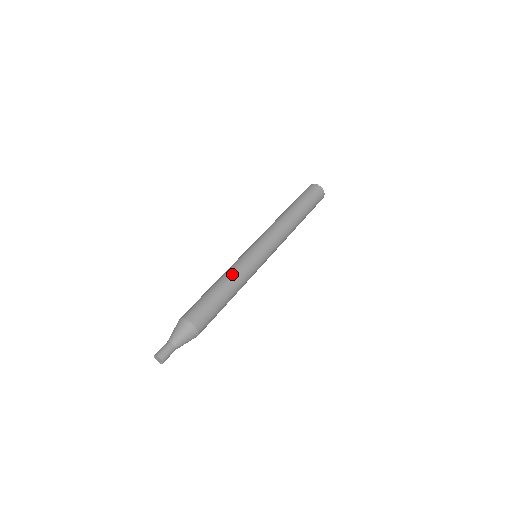
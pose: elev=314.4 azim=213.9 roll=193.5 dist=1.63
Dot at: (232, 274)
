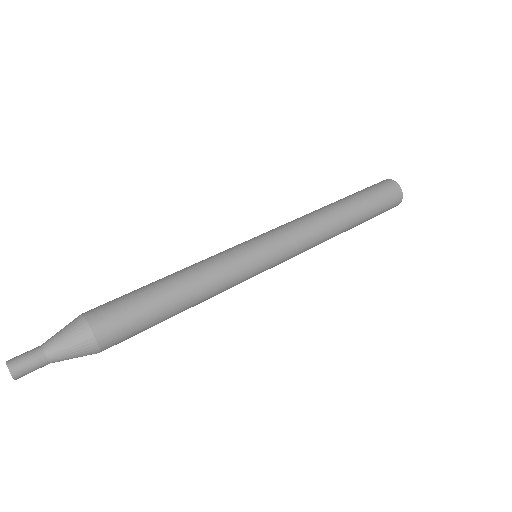
Dot at: (206, 282)
